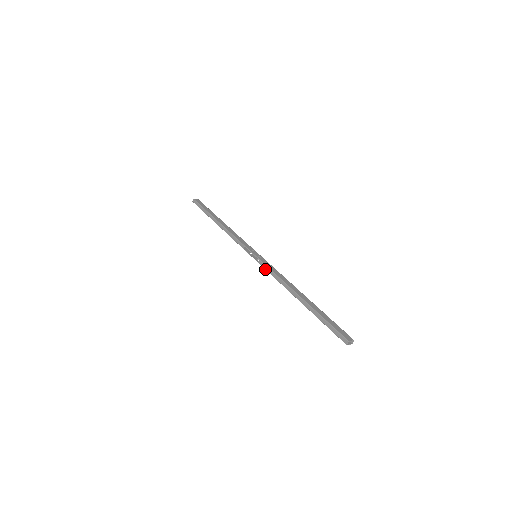
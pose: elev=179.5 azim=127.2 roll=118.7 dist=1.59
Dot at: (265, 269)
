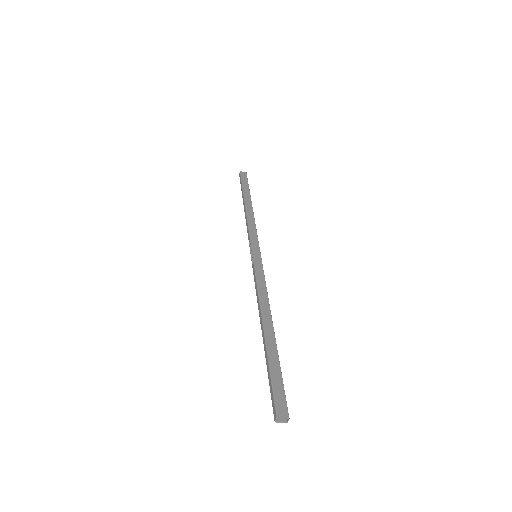
Dot at: occluded
